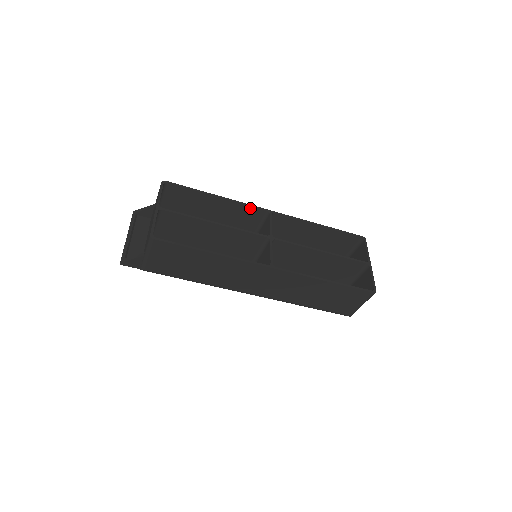
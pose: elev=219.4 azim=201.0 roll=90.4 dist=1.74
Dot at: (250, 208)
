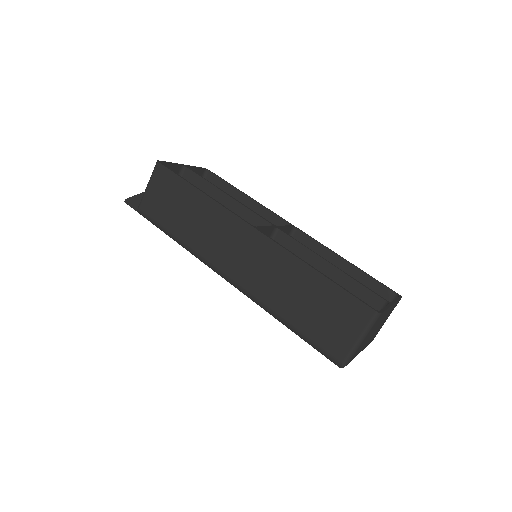
Dot at: (274, 217)
